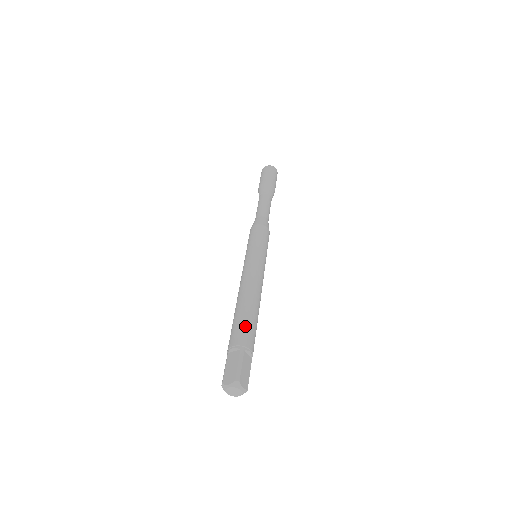
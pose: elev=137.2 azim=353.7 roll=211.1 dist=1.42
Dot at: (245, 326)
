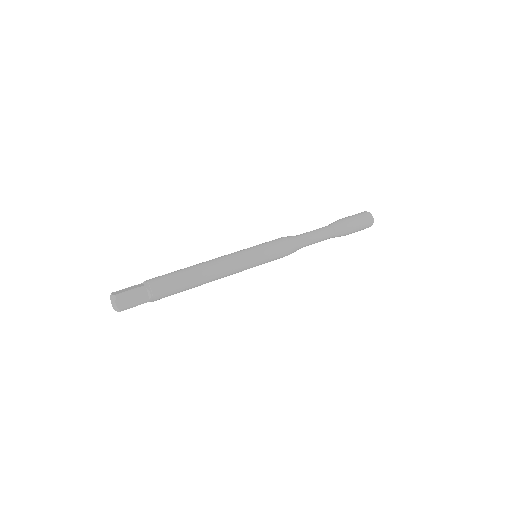
Dot at: (169, 277)
